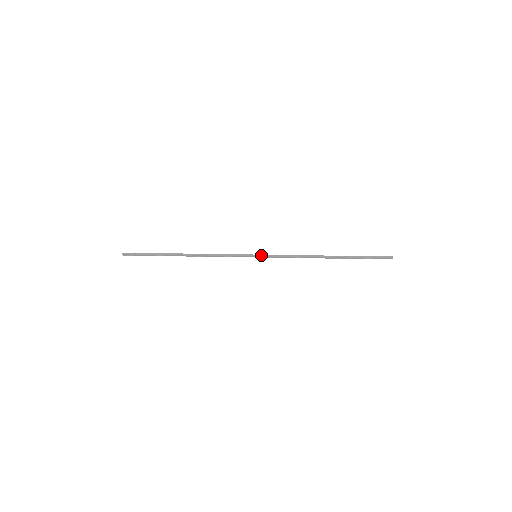
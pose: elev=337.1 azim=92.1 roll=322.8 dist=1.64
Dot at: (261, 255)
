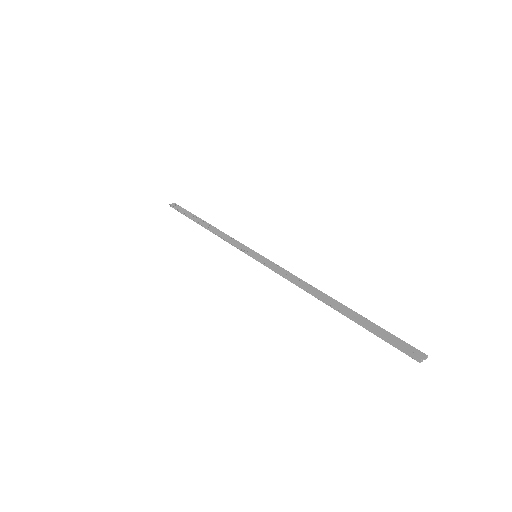
Dot at: (257, 259)
